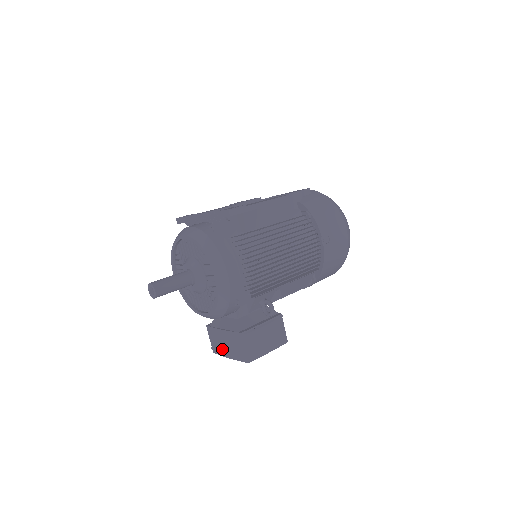
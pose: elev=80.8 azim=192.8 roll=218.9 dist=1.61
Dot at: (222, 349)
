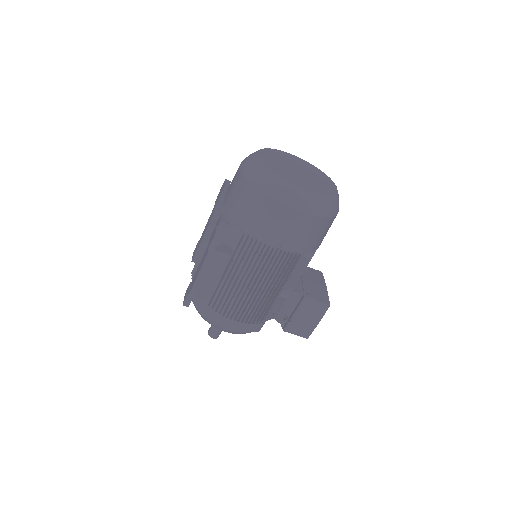
Dot at: occluded
